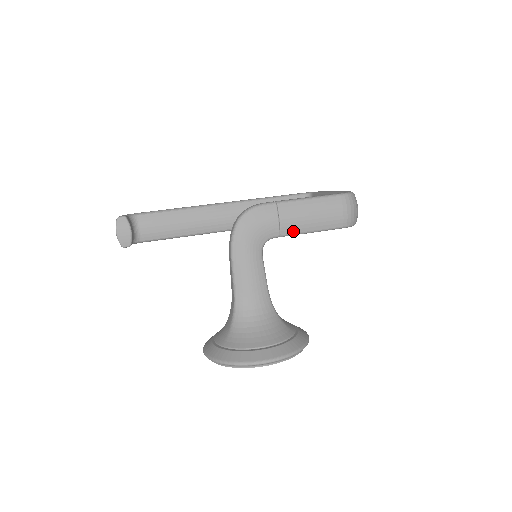
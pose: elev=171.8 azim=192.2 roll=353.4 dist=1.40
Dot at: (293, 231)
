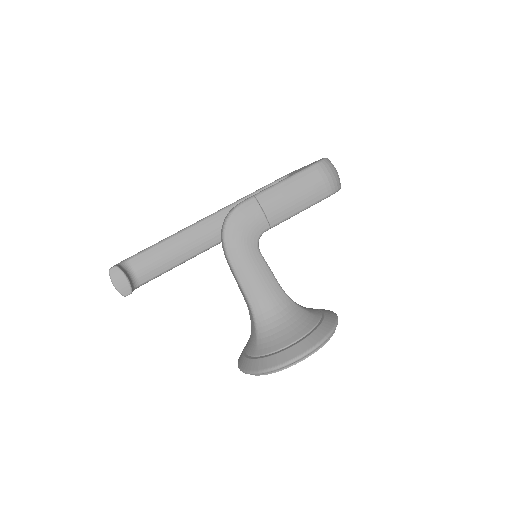
Dot at: (281, 218)
